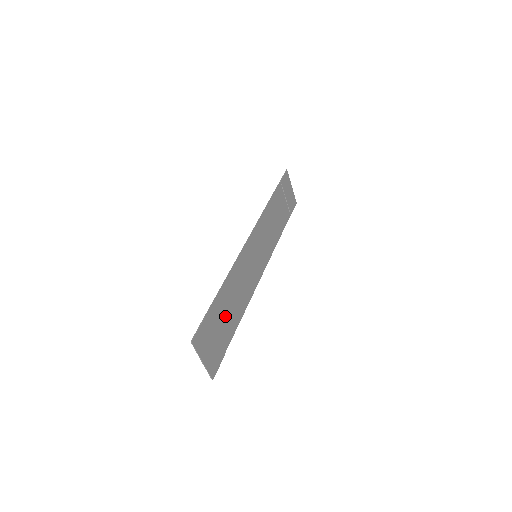
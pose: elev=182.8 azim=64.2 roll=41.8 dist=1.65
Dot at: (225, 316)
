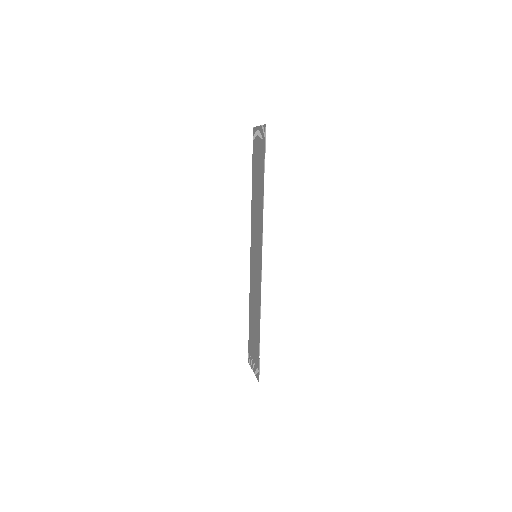
Dot at: (254, 330)
